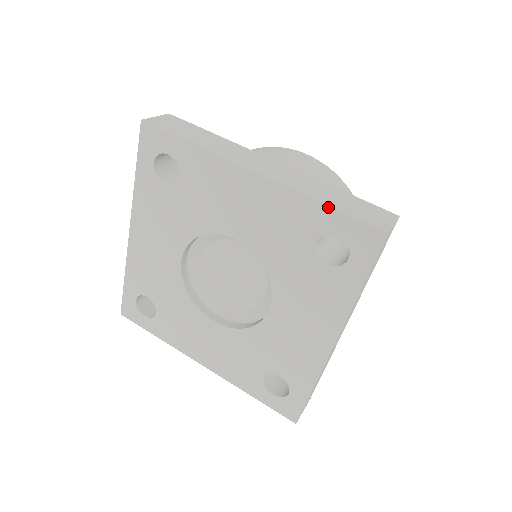
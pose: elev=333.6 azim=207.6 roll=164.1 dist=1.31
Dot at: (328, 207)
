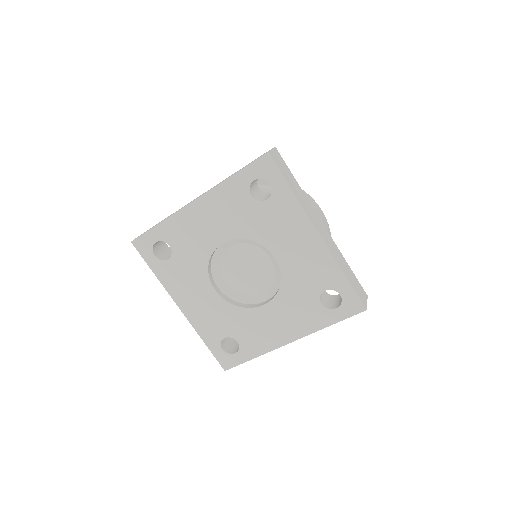
Dot at: (236, 174)
